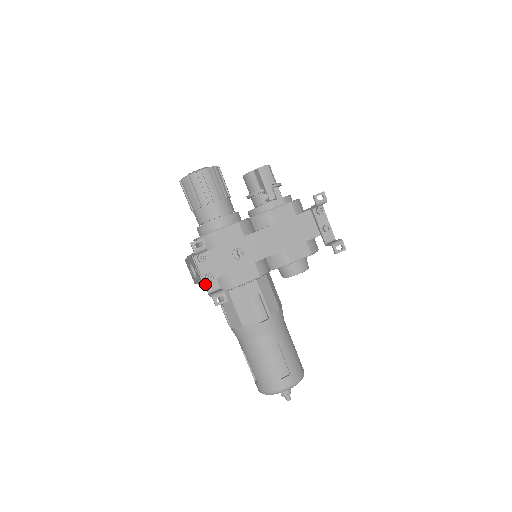
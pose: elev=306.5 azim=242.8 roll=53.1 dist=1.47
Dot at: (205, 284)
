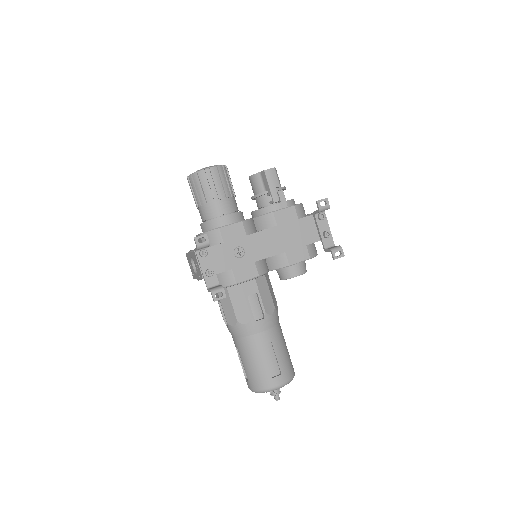
Dot at: (205, 279)
